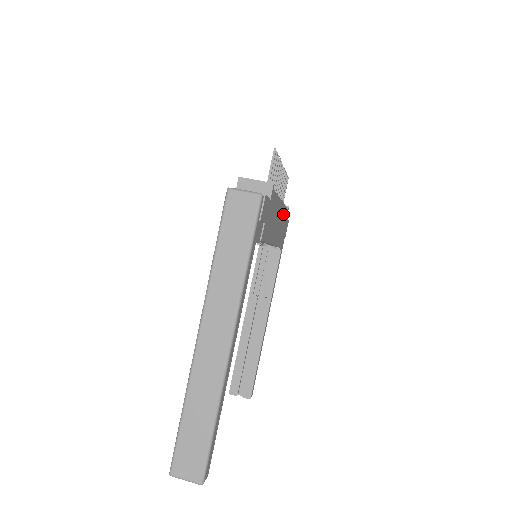
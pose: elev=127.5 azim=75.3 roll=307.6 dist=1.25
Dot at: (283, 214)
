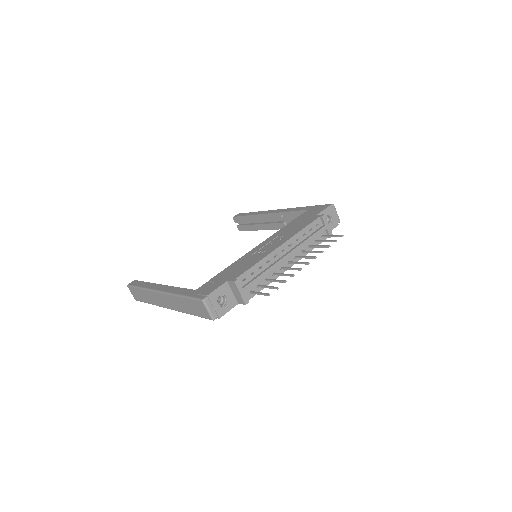
Dot at: occluded
